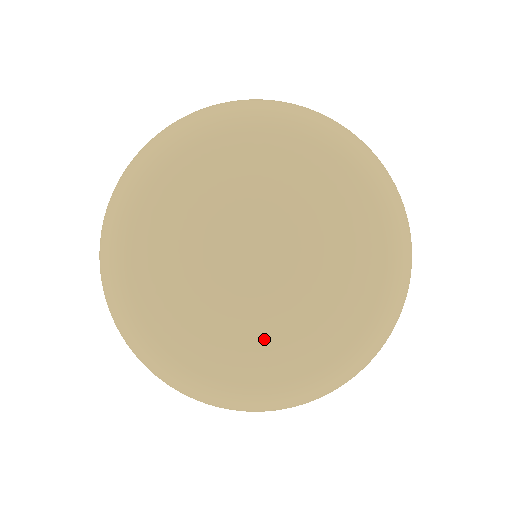
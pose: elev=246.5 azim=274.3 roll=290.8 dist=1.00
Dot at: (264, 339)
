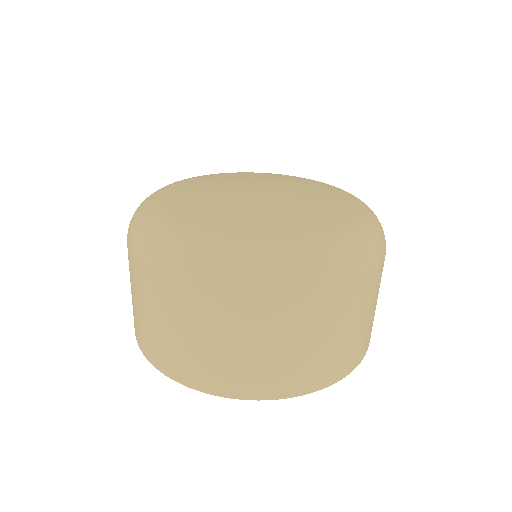
Dot at: (266, 211)
